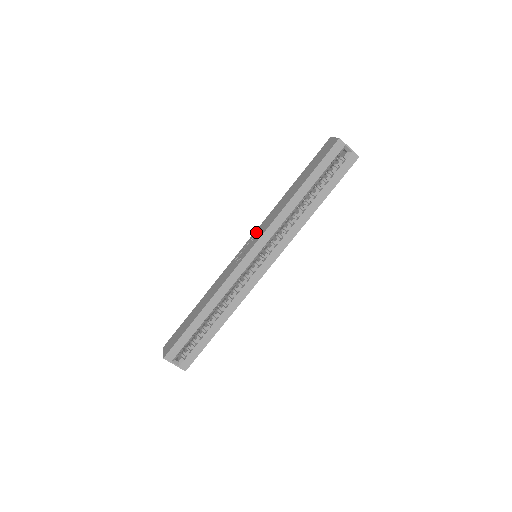
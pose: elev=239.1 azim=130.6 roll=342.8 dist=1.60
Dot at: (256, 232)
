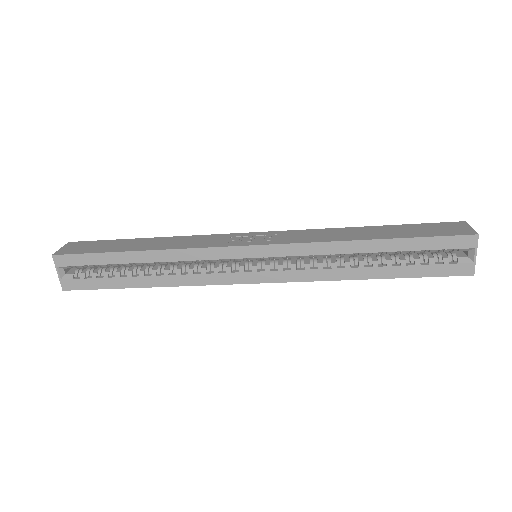
Dot at: (283, 232)
